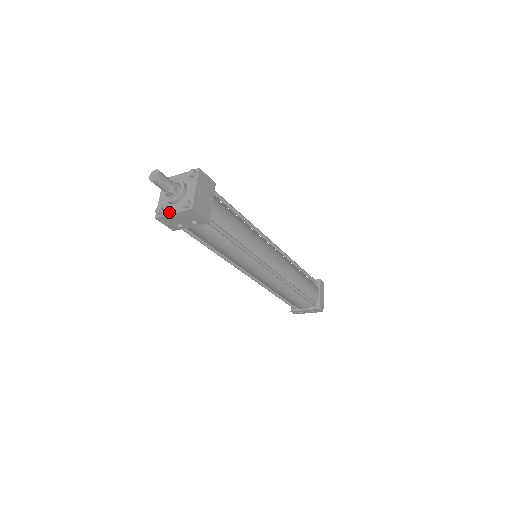
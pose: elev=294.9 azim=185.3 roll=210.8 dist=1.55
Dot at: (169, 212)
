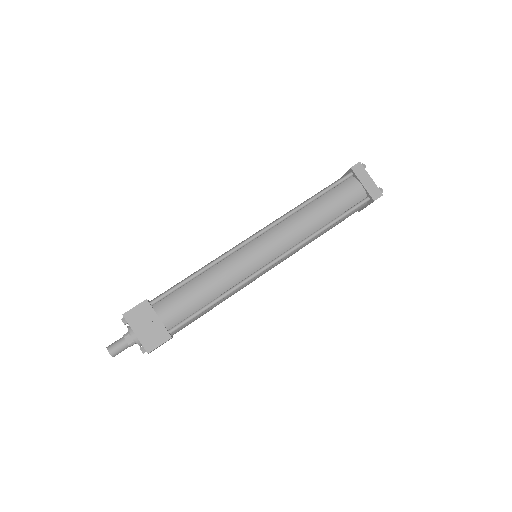
Dot at: occluded
